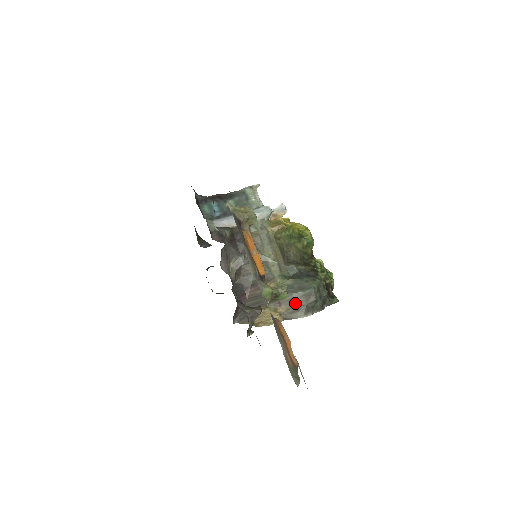
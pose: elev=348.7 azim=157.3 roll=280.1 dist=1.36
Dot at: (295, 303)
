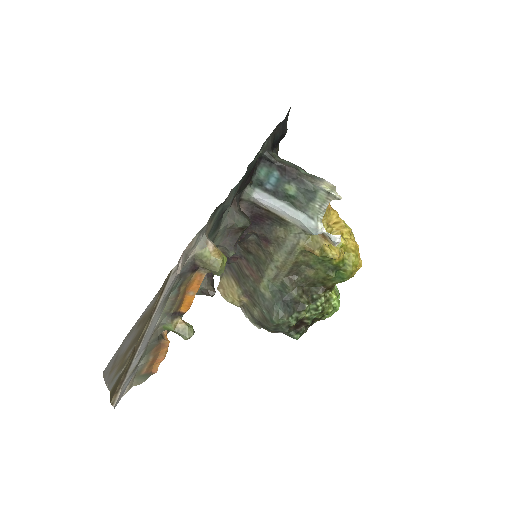
Dot at: (255, 310)
